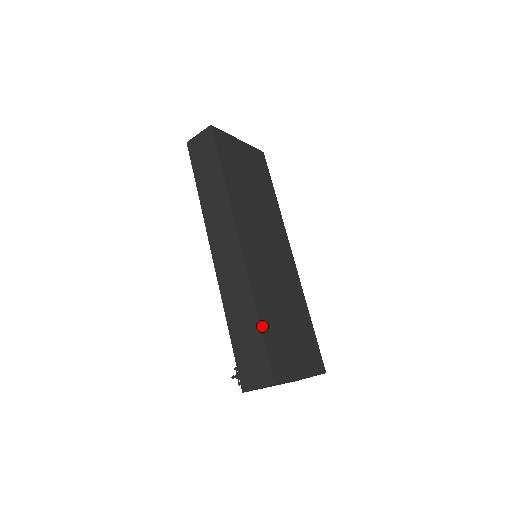
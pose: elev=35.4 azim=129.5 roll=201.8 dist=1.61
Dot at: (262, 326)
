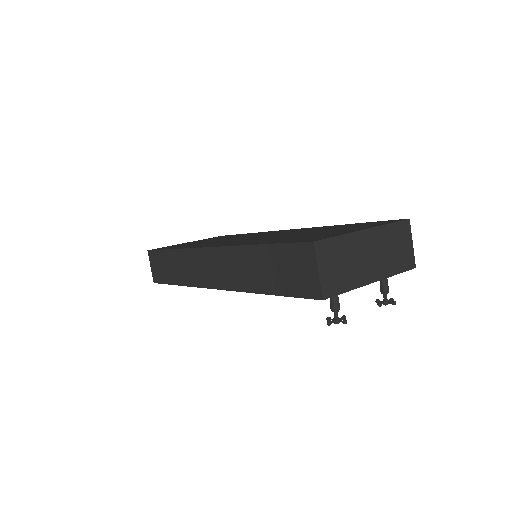
Dot at: (267, 244)
